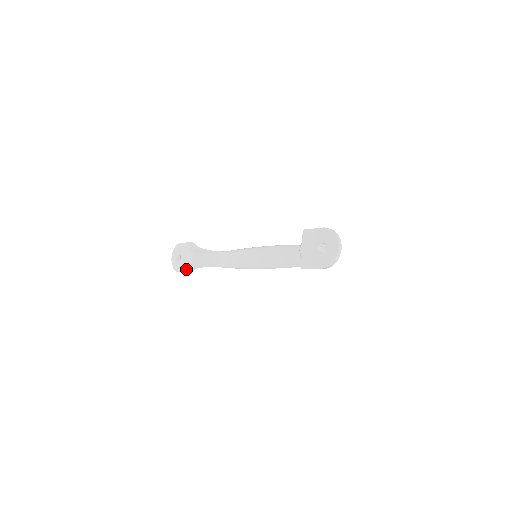
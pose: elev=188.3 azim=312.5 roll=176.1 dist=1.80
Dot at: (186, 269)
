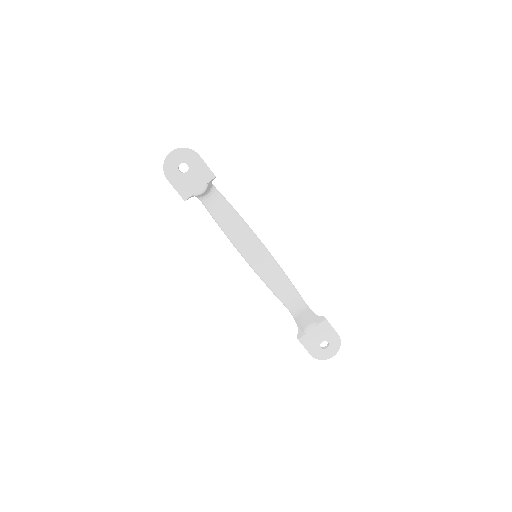
Dot at: (184, 194)
